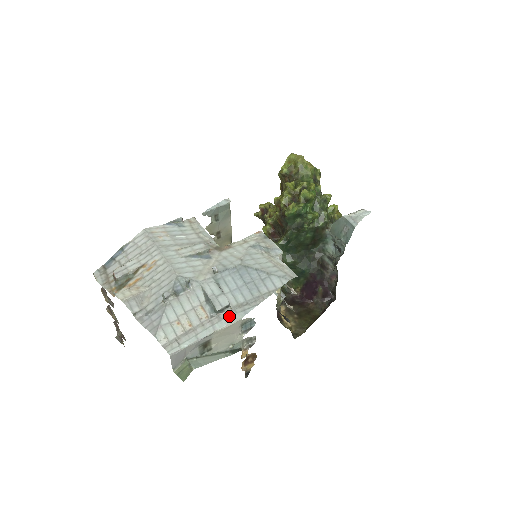
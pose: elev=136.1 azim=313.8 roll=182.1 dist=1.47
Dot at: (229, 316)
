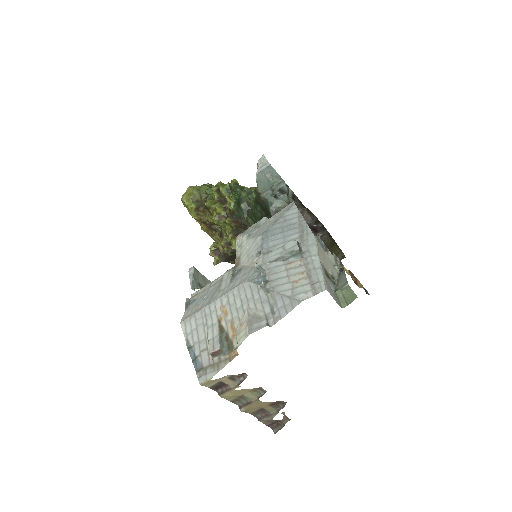
Dot at: (308, 244)
